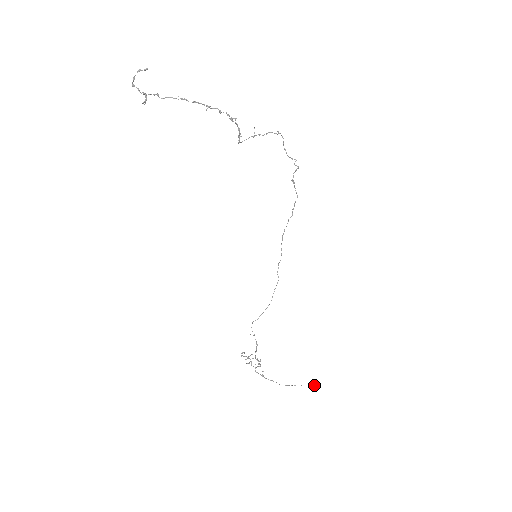
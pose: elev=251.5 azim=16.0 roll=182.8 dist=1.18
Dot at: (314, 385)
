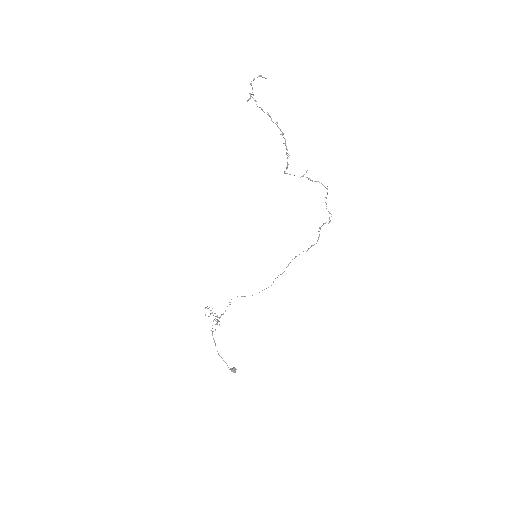
Dot at: (231, 368)
